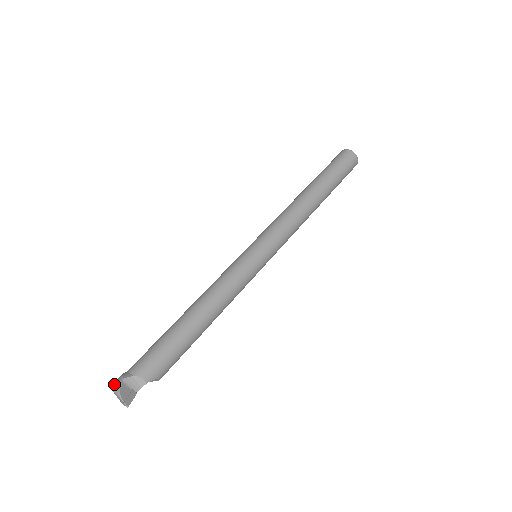
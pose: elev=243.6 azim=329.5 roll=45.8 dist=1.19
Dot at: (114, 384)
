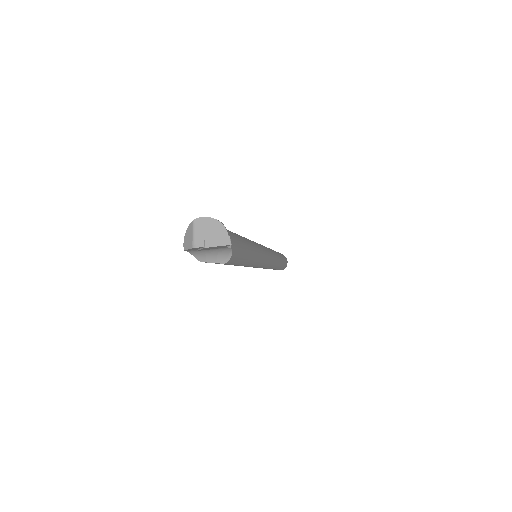
Dot at: (209, 217)
